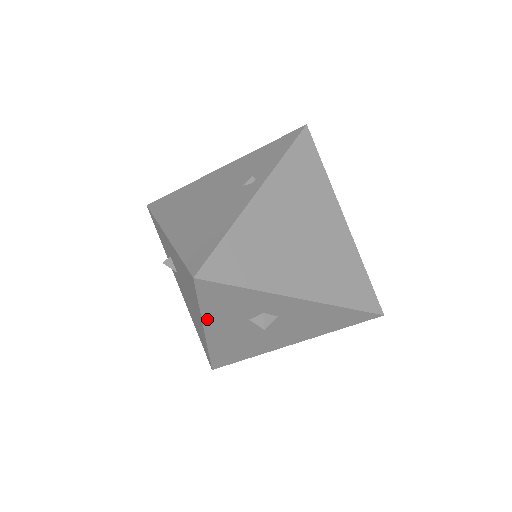
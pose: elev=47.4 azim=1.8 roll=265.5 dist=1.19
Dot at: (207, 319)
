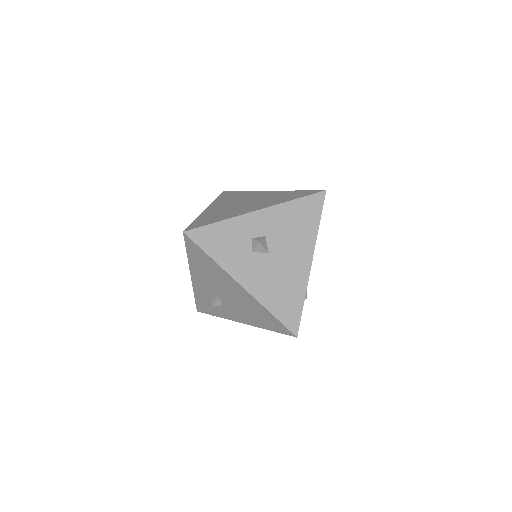
Dot at: (228, 268)
